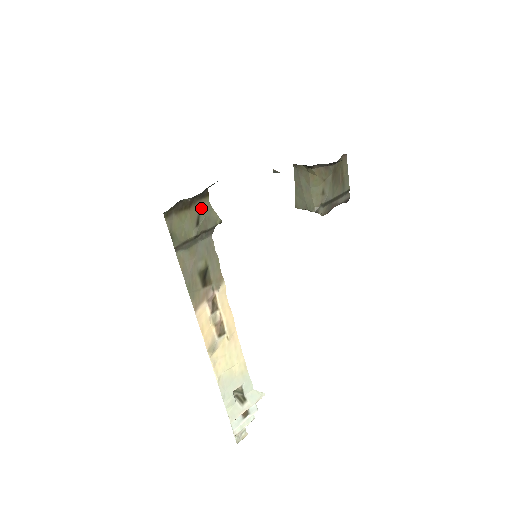
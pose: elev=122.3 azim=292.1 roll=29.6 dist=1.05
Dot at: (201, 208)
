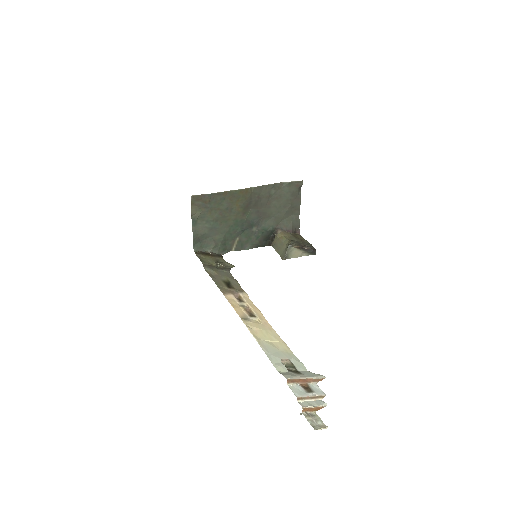
Dot at: (219, 260)
